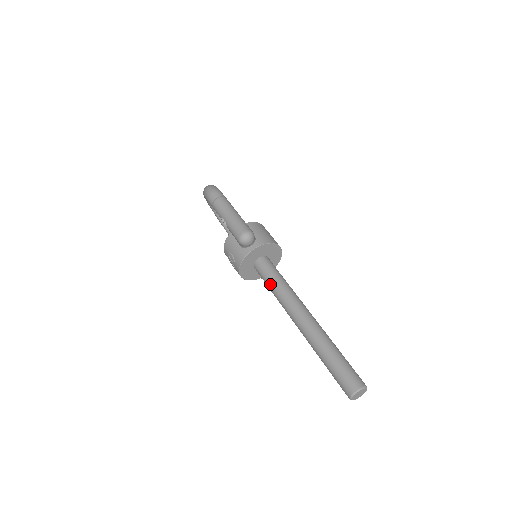
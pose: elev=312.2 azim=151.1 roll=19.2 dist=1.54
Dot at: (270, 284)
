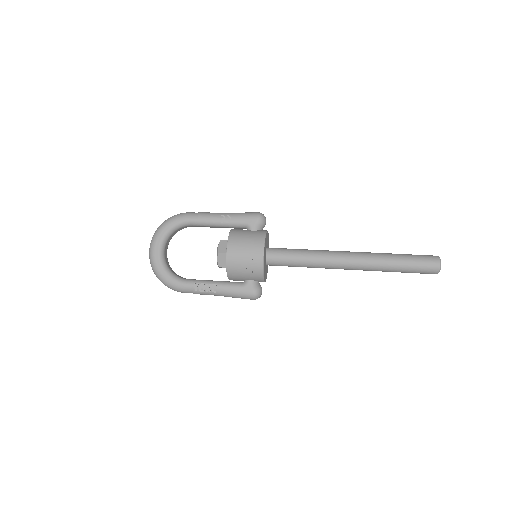
Dot at: (299, 251)
